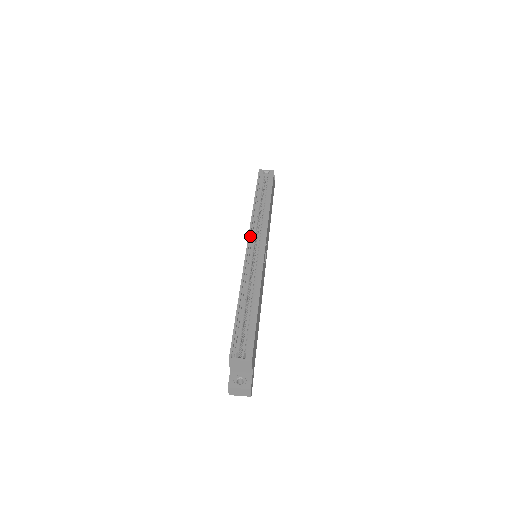
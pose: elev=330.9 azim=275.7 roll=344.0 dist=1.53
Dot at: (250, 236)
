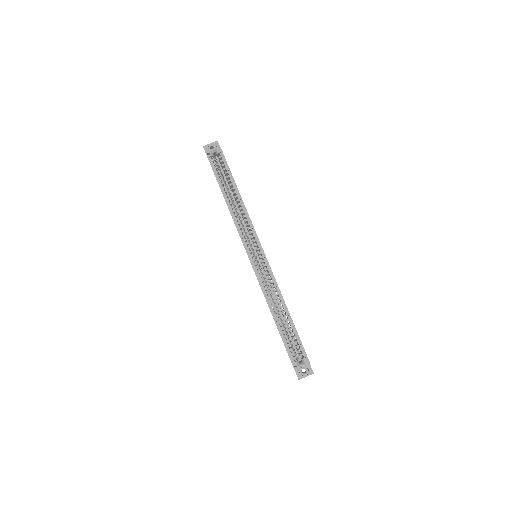
Dot at: (245, 245)
